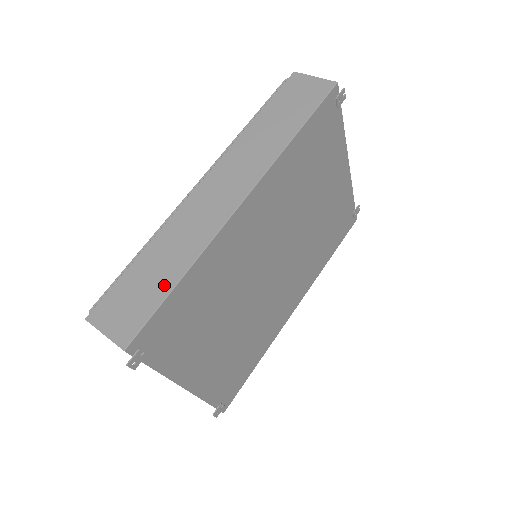
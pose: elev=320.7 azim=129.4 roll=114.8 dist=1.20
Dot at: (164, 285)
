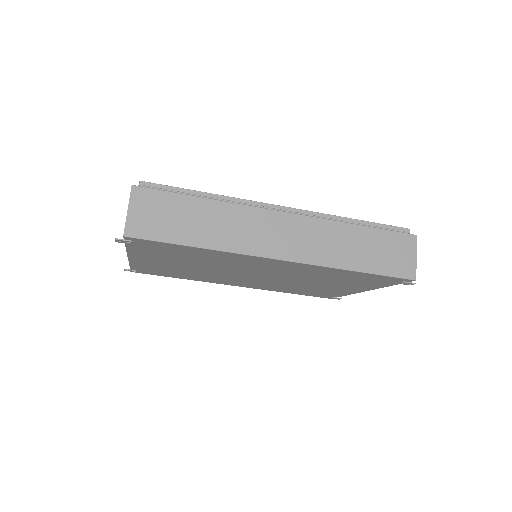
Dot at: (187, 236)
